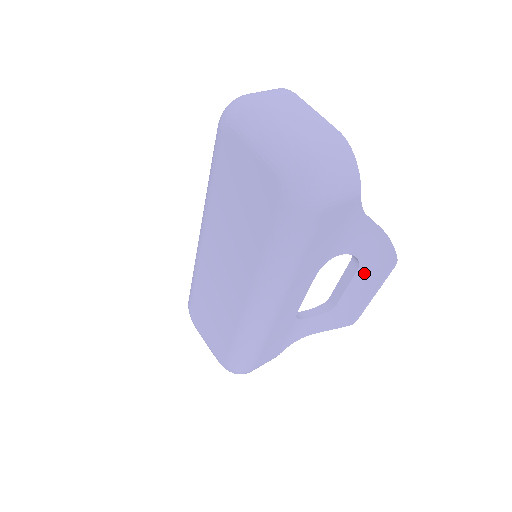
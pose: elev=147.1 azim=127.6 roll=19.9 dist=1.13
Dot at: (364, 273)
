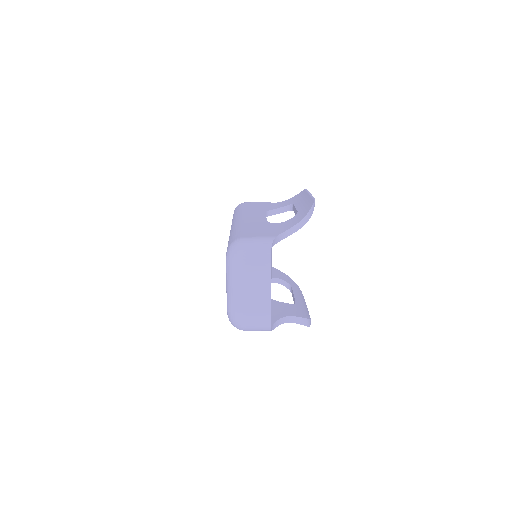
Dot at: occluded
